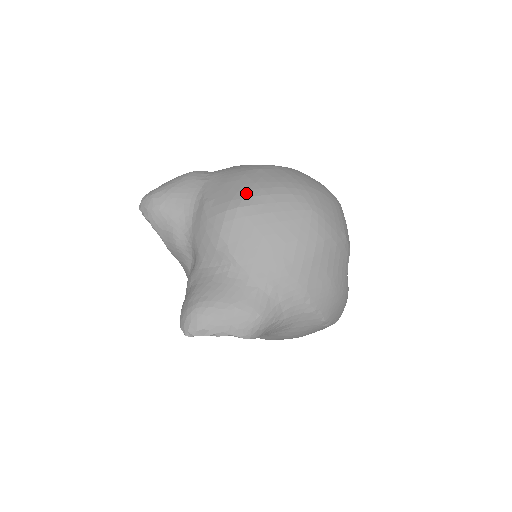
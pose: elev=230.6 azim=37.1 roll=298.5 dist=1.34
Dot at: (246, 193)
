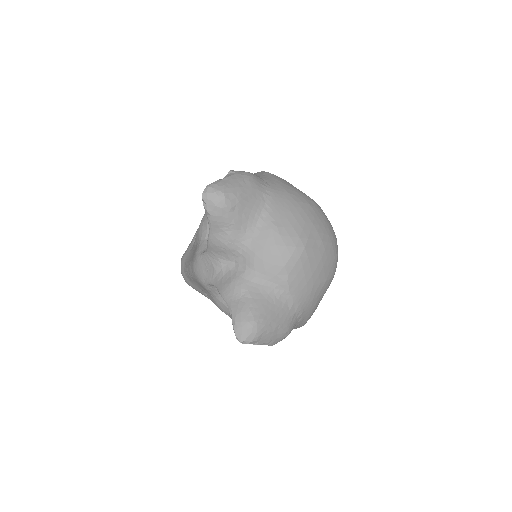
Dot at: (309, 234)
